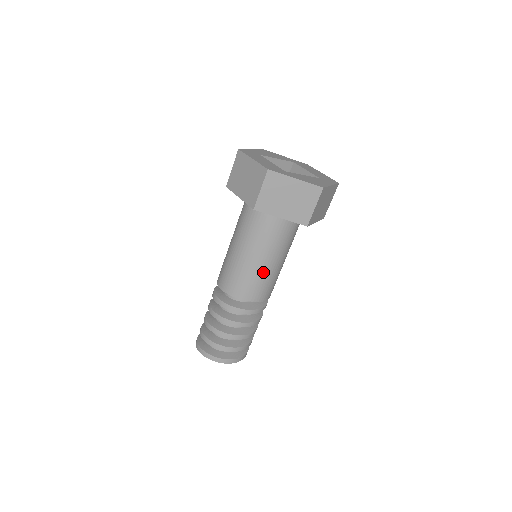
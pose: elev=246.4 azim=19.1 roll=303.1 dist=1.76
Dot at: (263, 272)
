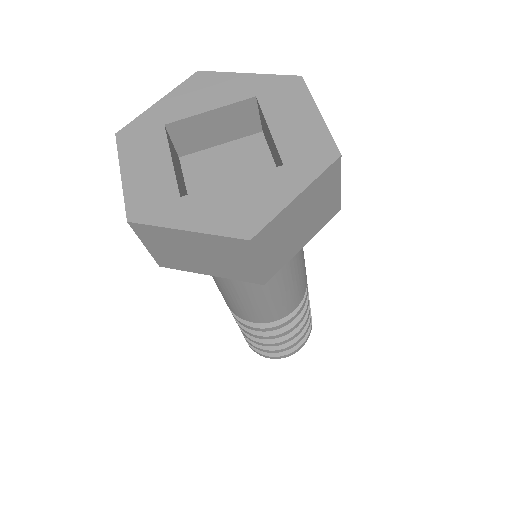
Dot at: (255, 301)
